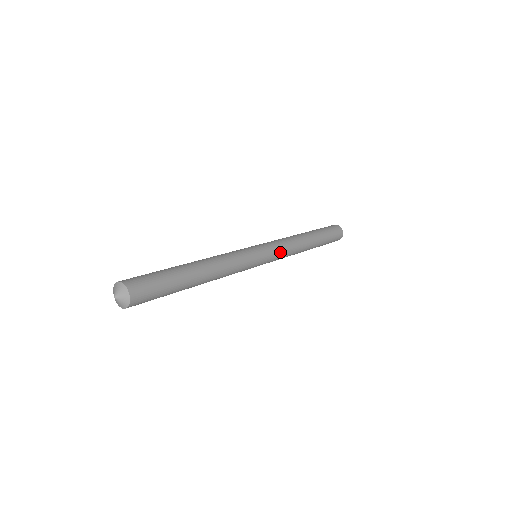
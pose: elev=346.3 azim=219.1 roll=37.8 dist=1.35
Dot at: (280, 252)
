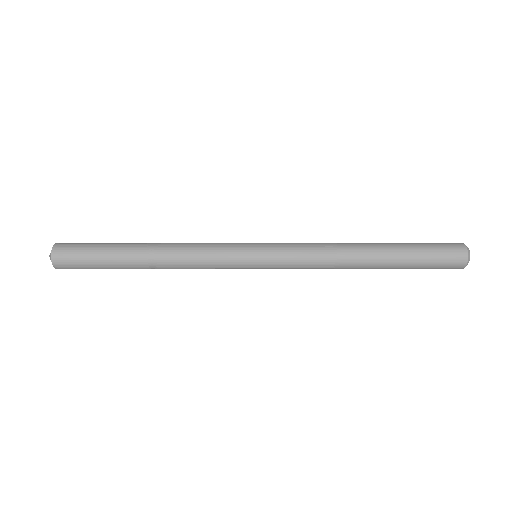
Dot at: (291, 261)
